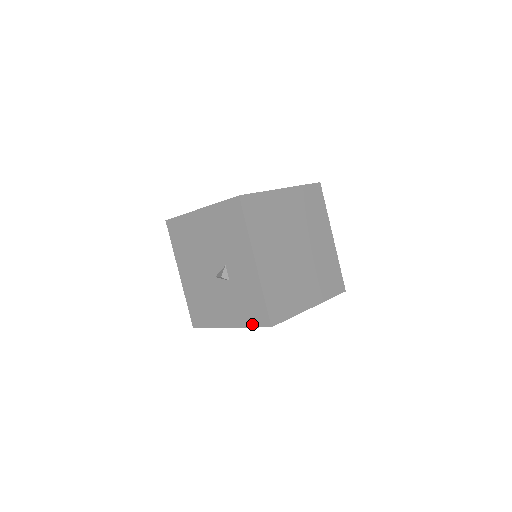
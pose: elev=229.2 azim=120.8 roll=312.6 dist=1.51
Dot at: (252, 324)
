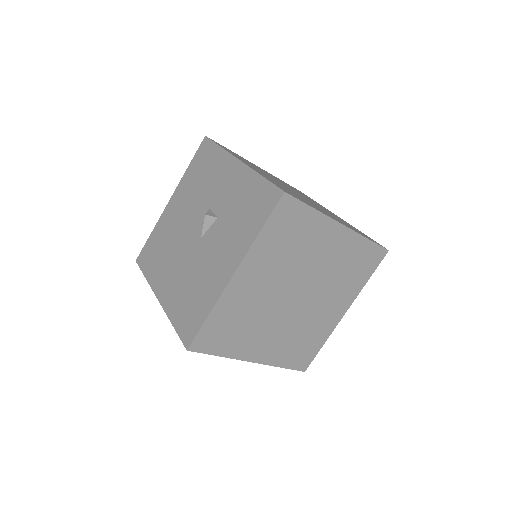
Dot at: (260, 223)
